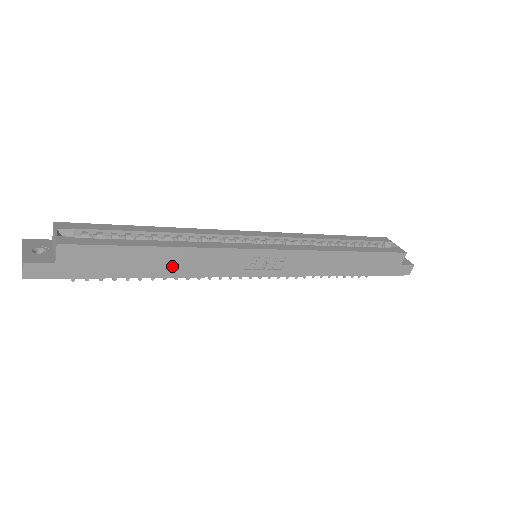
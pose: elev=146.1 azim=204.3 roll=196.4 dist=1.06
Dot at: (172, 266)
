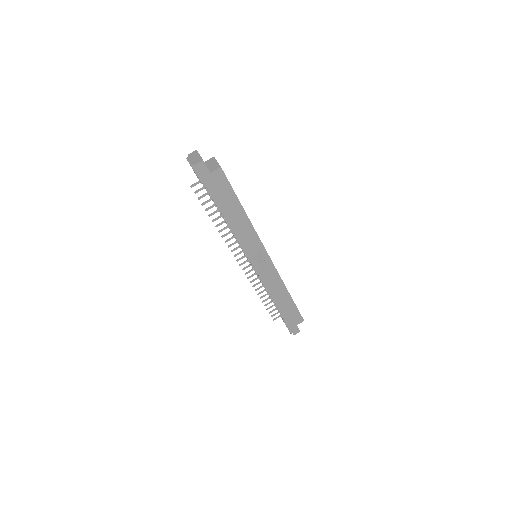
Dot at: (236, 222)
